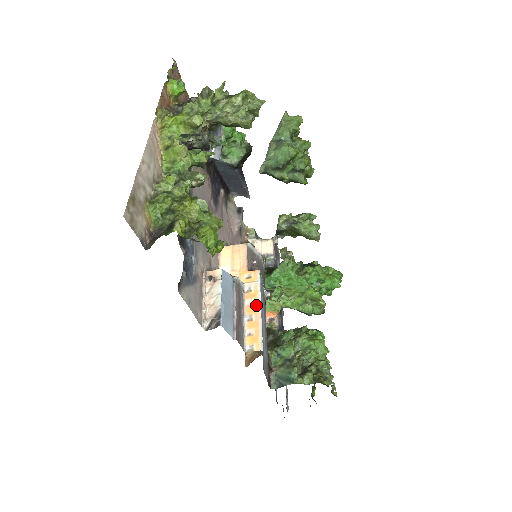
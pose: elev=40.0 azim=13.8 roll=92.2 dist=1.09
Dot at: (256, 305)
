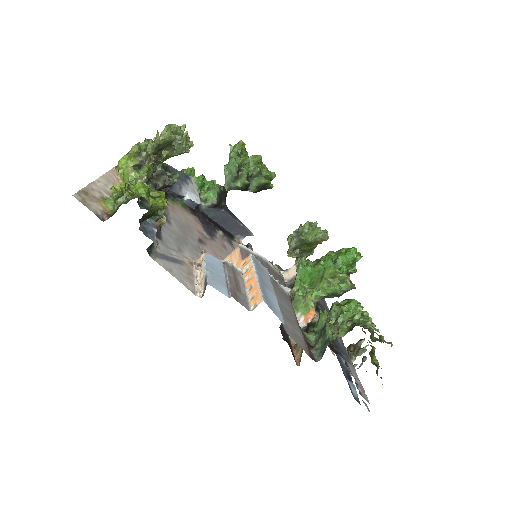
Dot at: (252, 276)
